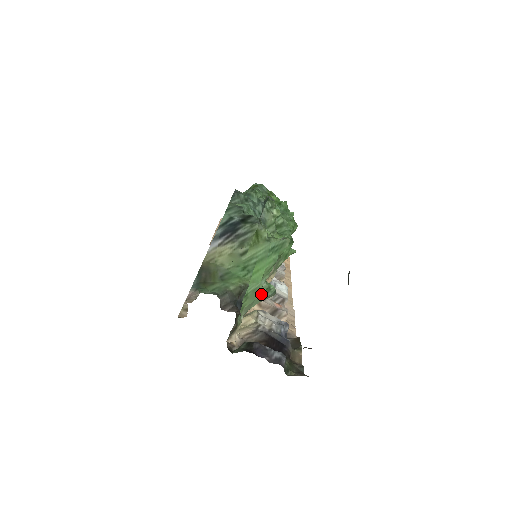
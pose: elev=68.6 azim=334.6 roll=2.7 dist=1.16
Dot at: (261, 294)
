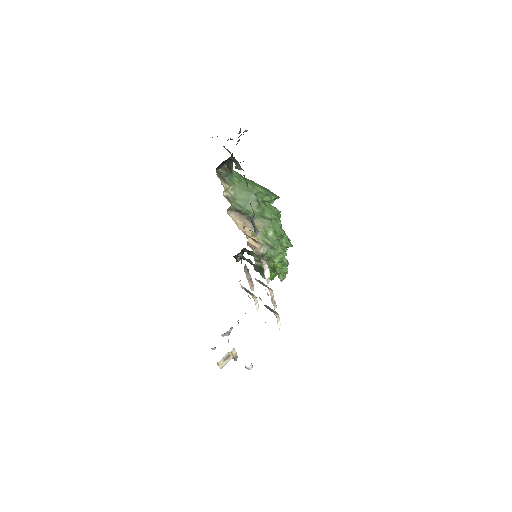
Dot at: (249, 191)
